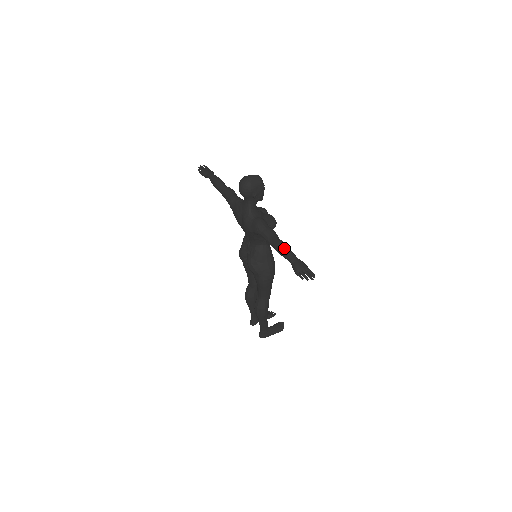
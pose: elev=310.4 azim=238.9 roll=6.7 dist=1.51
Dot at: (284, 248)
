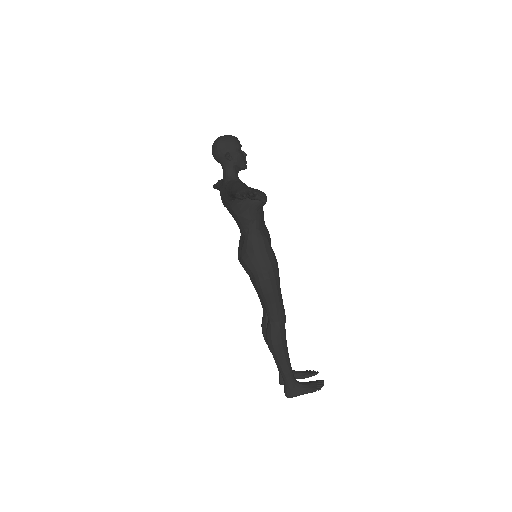
Dot at: (236, 183)
